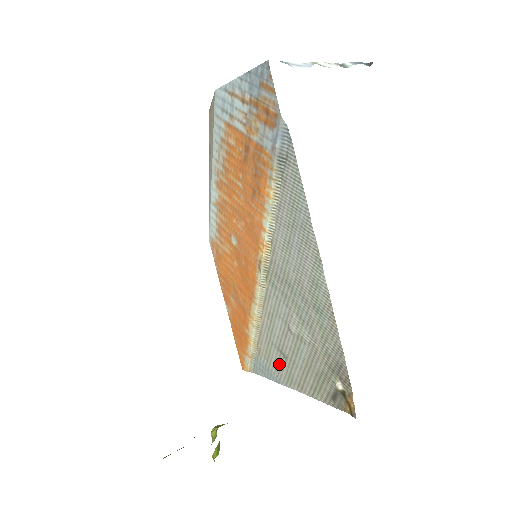
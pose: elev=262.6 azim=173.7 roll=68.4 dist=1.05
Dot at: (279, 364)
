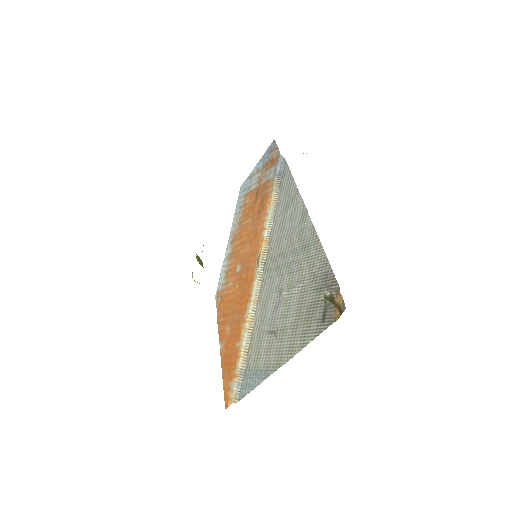
Dot at: (269, 351)
